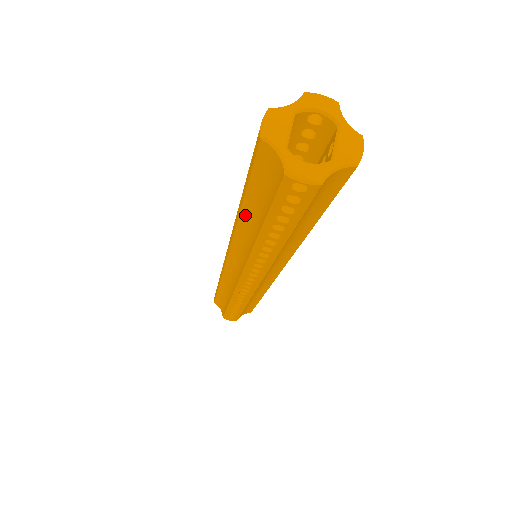
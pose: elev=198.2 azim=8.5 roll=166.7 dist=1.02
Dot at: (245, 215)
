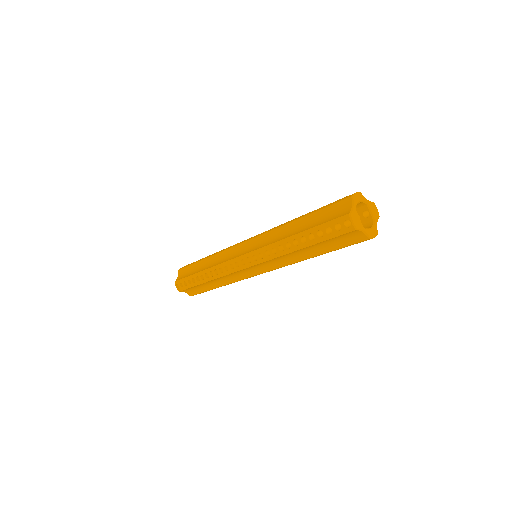
Dot at: (301, 250)
